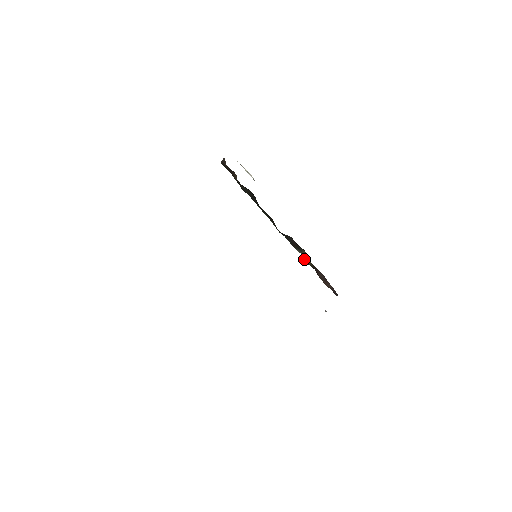
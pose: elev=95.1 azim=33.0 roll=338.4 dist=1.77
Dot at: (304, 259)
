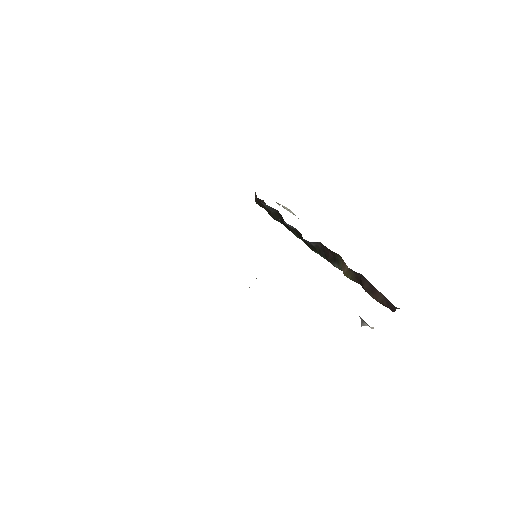
Dot at: (343, 272)
